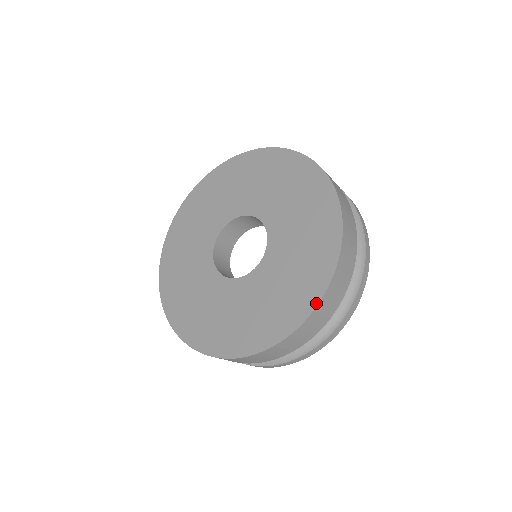
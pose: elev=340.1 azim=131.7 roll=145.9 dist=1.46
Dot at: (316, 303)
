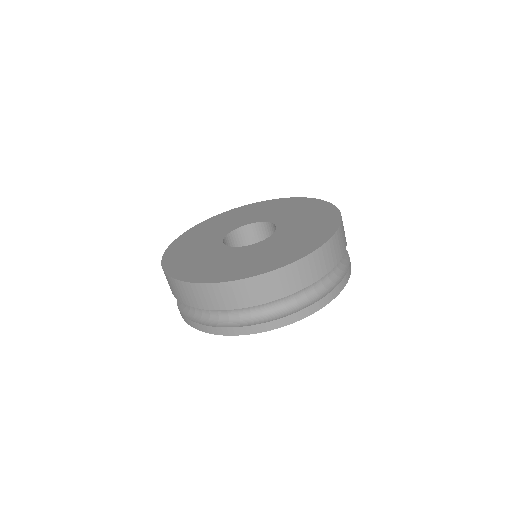
Dot at: (329, 237)
